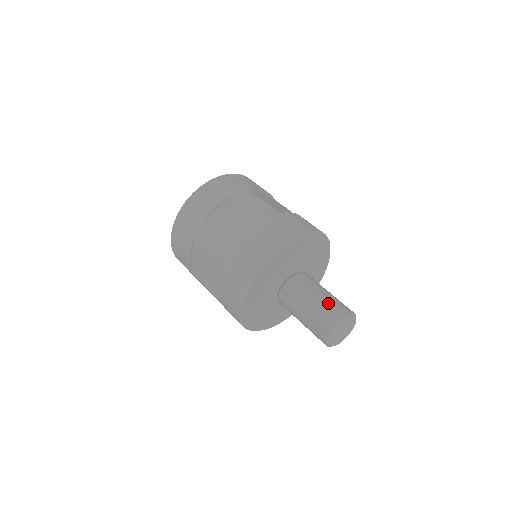
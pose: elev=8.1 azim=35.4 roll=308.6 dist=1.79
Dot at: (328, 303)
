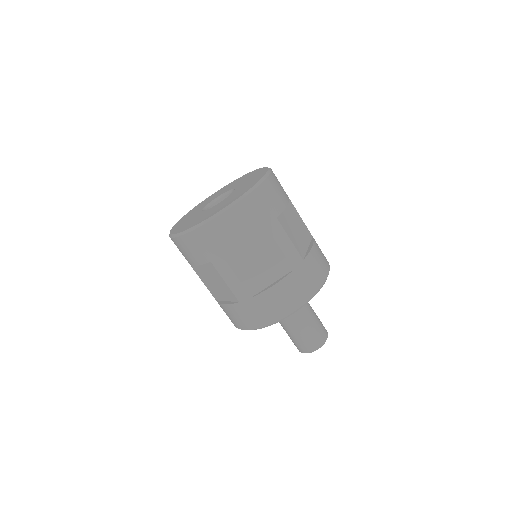
Dot at: (313, 332)
